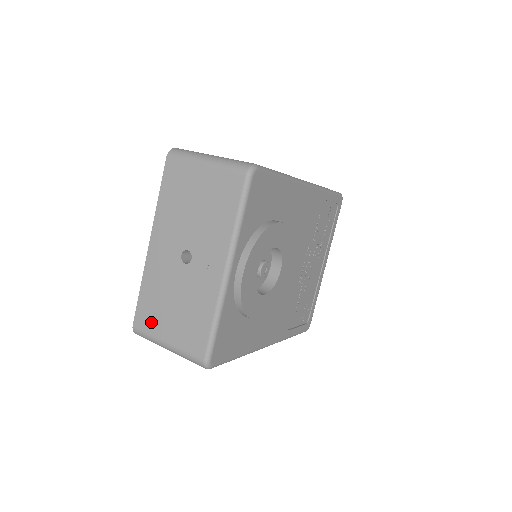
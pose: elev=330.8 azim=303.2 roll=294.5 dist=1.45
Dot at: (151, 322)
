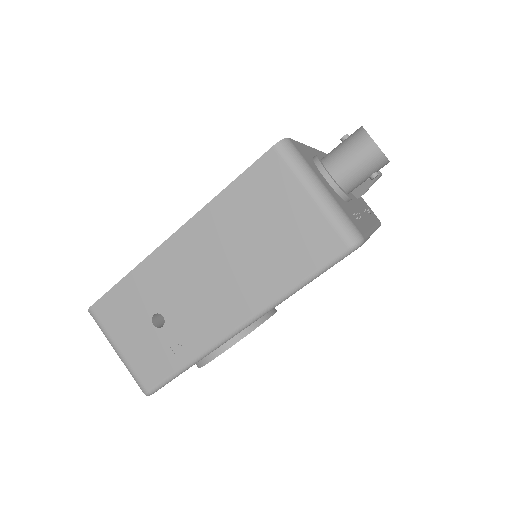
Dot at: occluded
